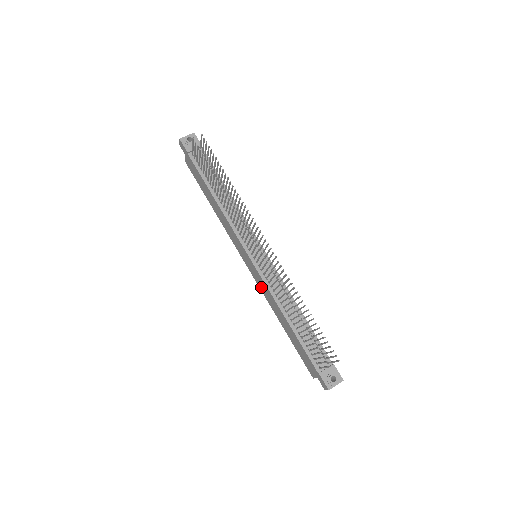
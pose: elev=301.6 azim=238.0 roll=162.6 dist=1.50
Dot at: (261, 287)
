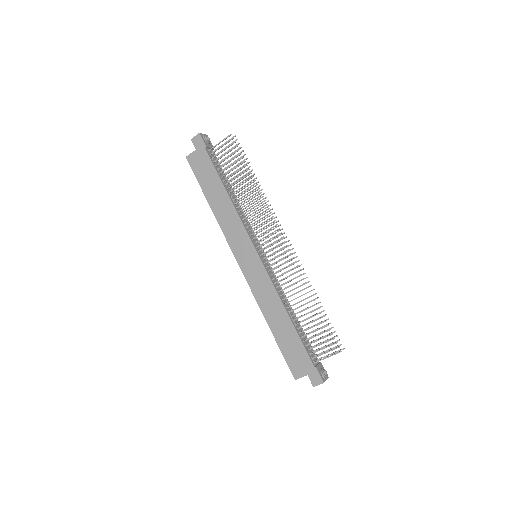
Dot at: (256, 286)
